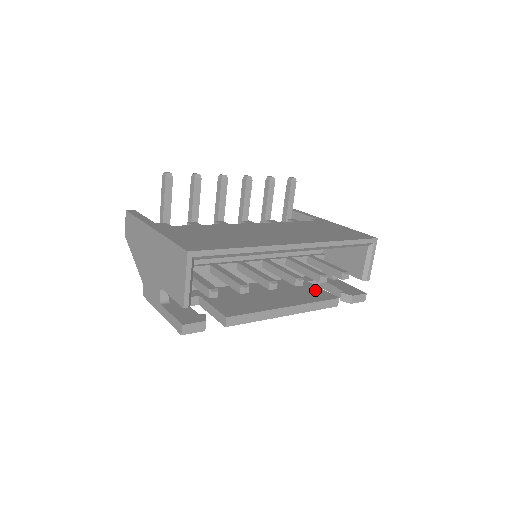
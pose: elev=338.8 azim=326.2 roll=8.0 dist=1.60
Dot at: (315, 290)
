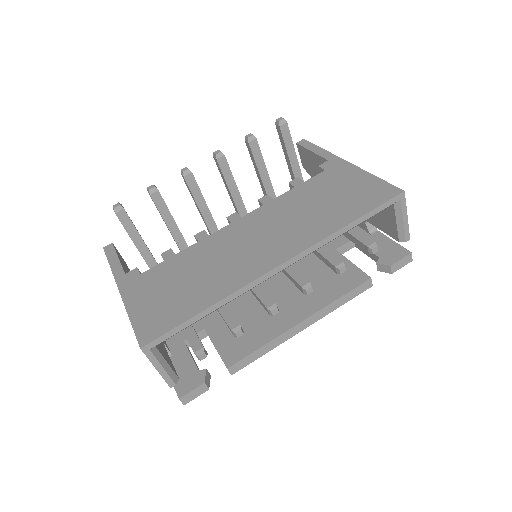
Dot at: occluded
